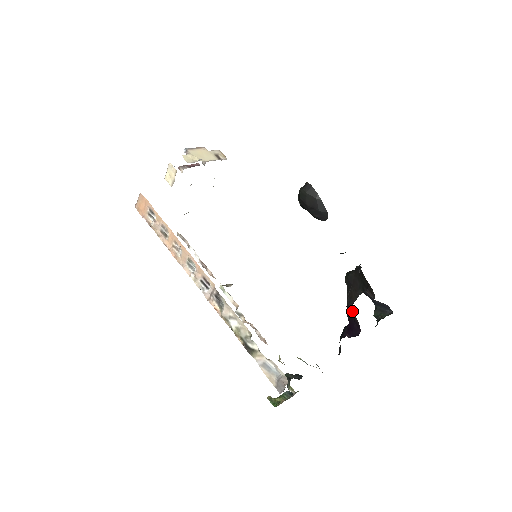
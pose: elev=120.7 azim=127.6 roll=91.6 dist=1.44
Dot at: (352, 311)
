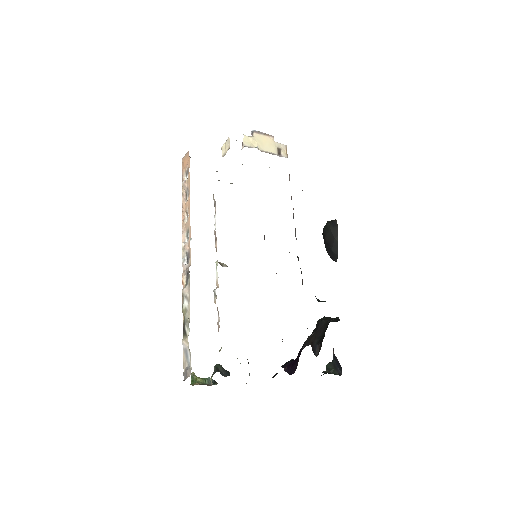
Dot at: occluded
